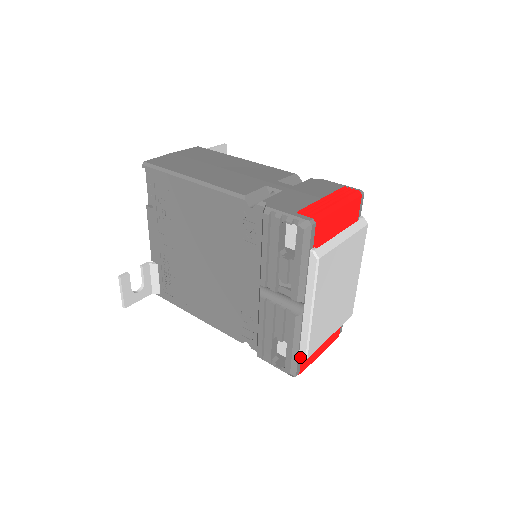
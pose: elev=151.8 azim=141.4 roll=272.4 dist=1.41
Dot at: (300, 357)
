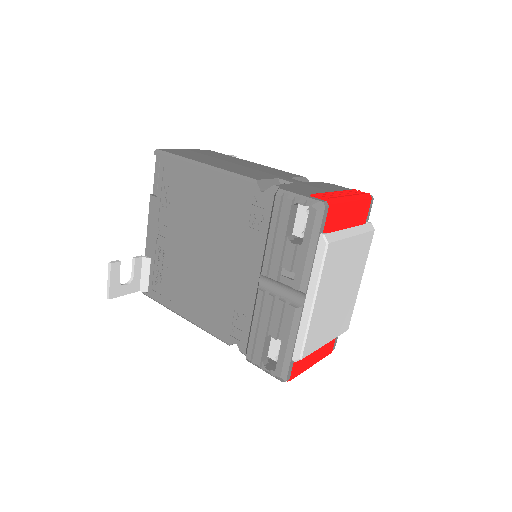
Dot at: (294, 357)
